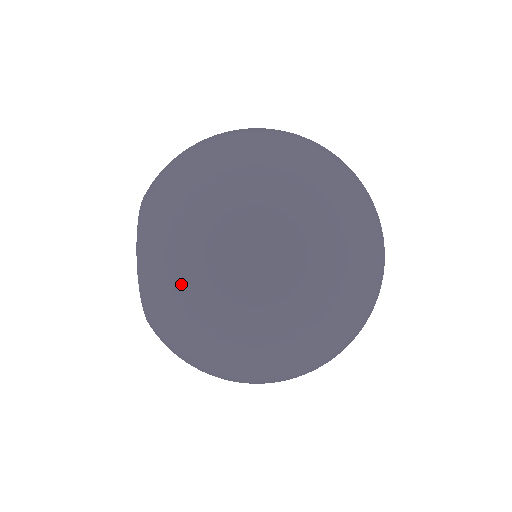
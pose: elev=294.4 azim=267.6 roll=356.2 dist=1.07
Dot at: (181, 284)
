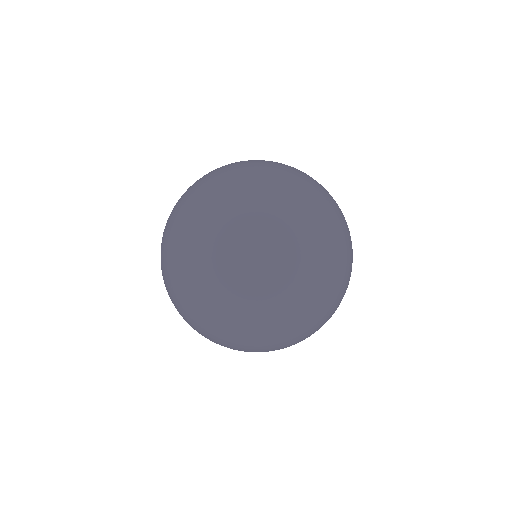
Dot at: (167, 238)
